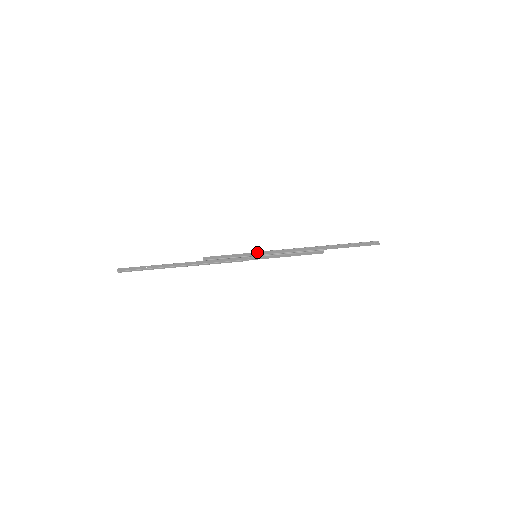
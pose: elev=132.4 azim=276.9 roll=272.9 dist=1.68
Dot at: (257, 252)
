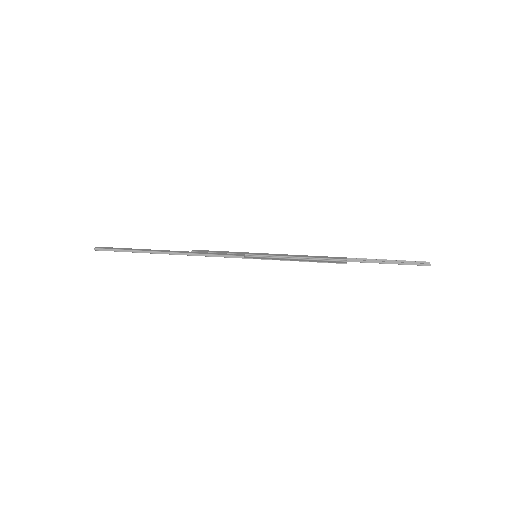
Dot at: (259, 253)
